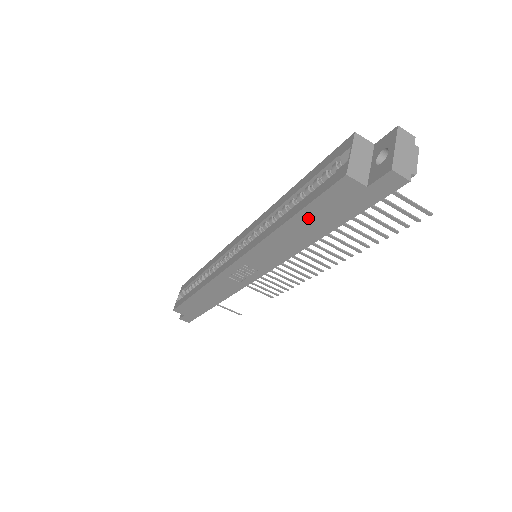
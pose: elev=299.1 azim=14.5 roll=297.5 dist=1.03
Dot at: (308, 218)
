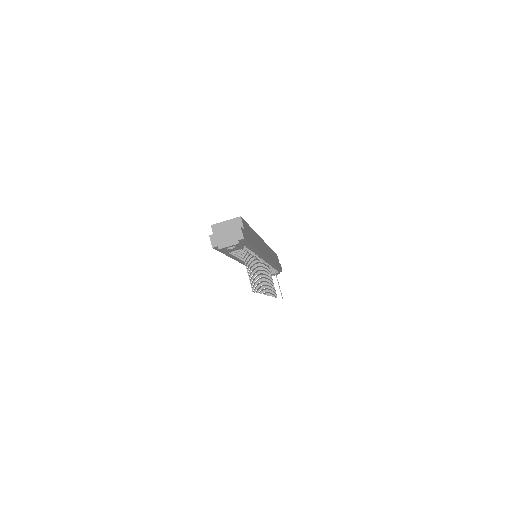
Dot at: occluded
